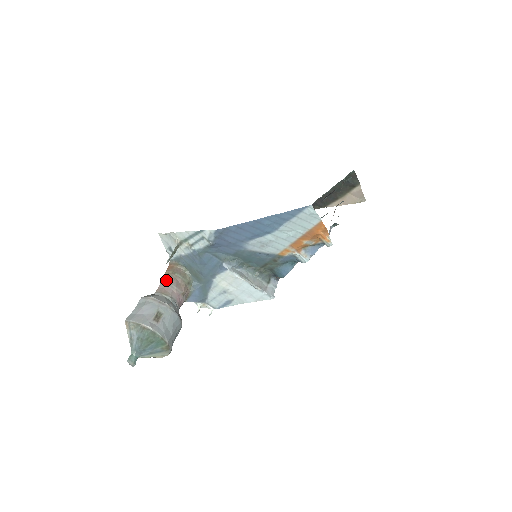
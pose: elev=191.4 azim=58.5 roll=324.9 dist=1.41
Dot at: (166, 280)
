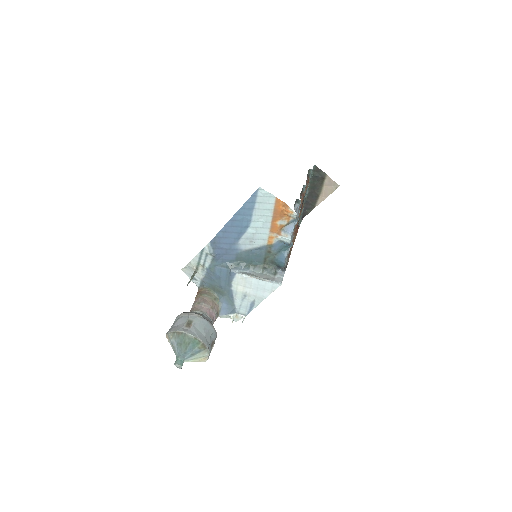
Dot at: (196, 301)
